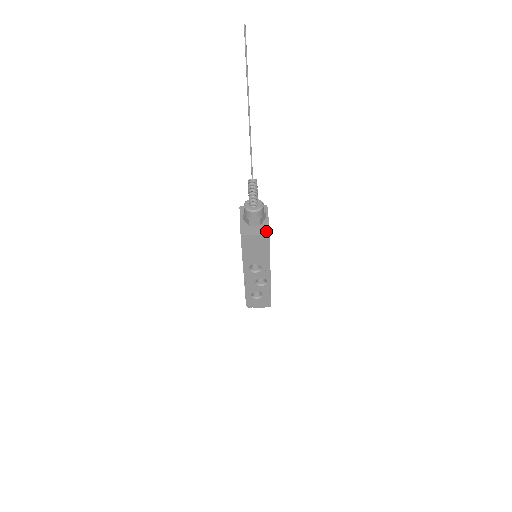
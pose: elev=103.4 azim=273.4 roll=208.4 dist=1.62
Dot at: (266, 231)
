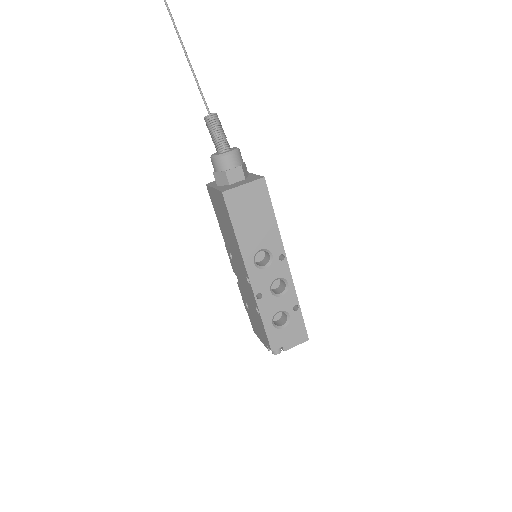
Dot at: (257, 178)
